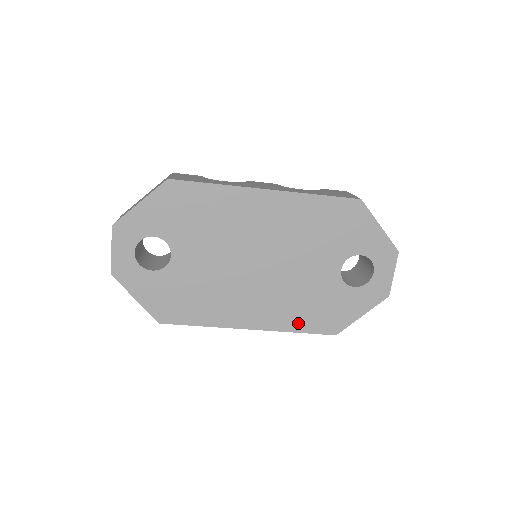
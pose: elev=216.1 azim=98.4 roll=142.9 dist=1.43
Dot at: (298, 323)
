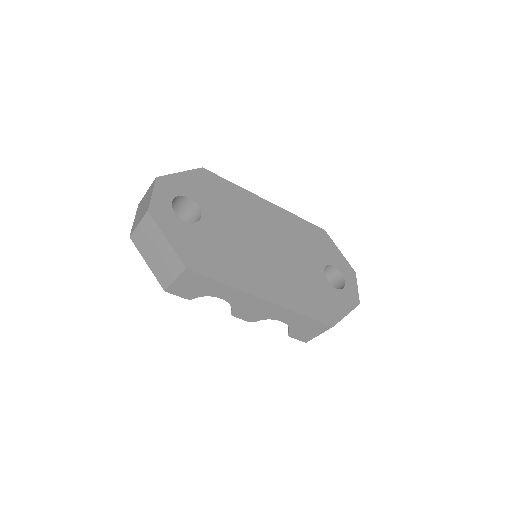
Dot at: (303, 306)
